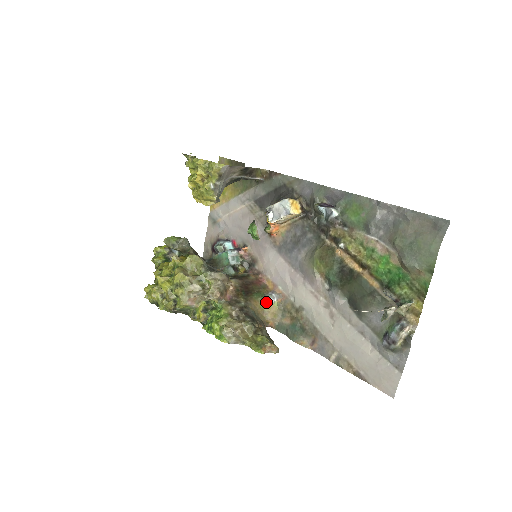
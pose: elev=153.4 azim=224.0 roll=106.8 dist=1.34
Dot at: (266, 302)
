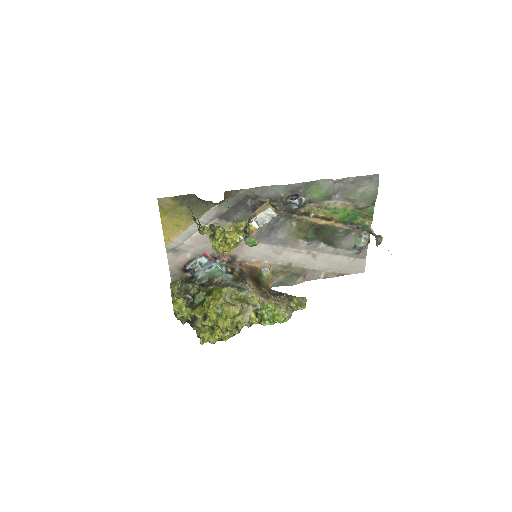
Dot at: (267, 277)
